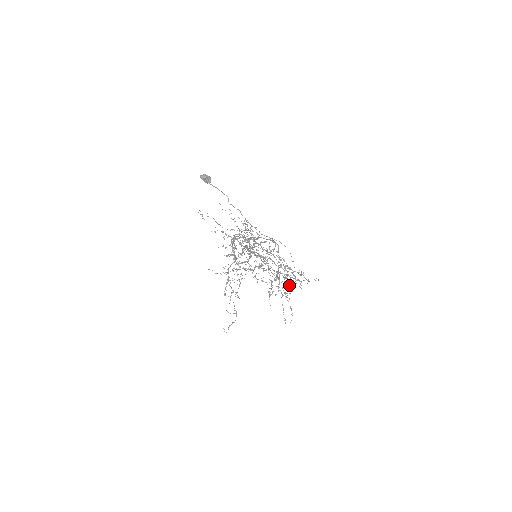
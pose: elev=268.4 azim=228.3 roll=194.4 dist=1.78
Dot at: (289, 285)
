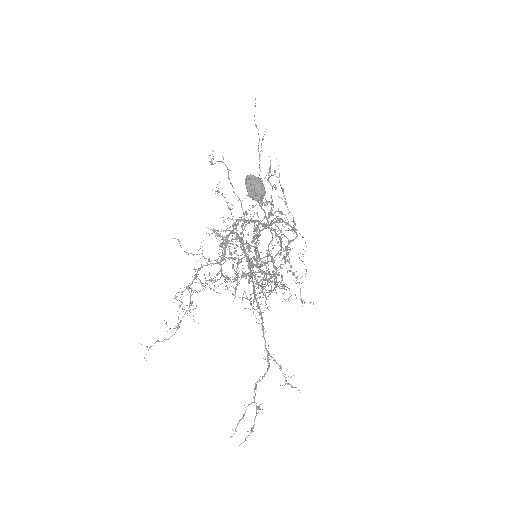
Dot at: (274, 282)
